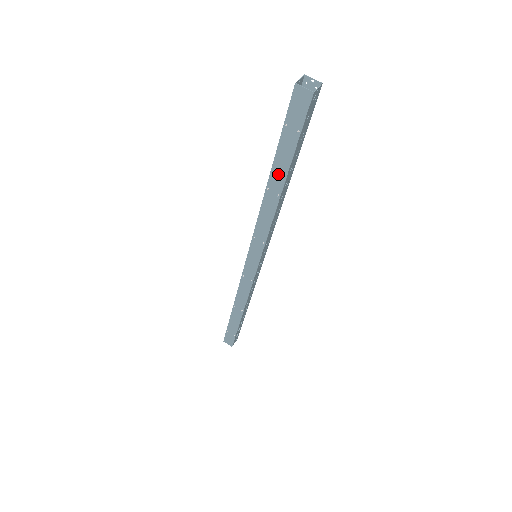
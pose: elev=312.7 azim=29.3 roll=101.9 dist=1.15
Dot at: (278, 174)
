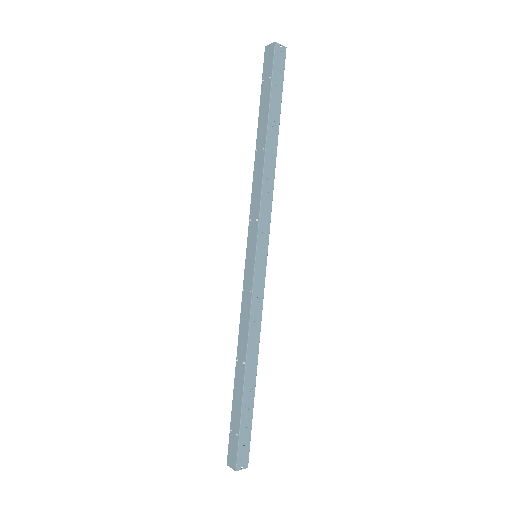
Dot at: (262, 128)
